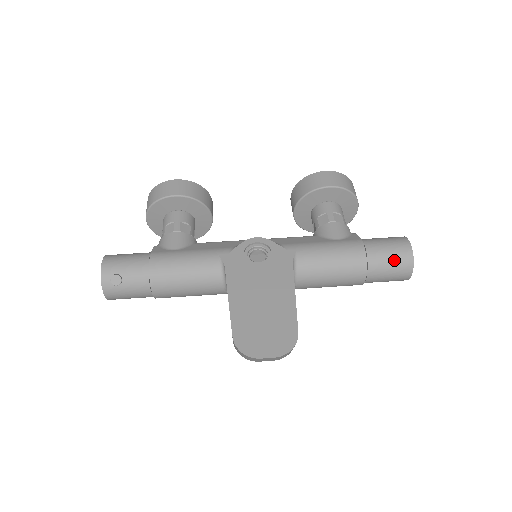
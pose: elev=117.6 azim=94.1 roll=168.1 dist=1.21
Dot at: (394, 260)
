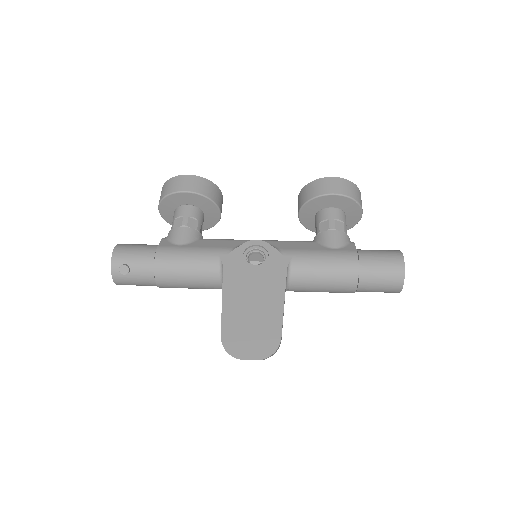
Dot at: (385, 274)
